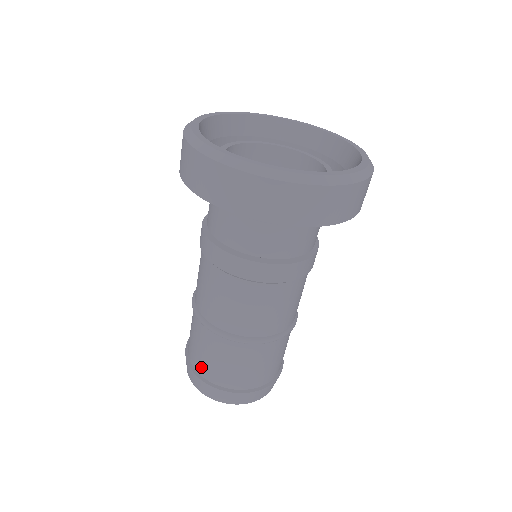
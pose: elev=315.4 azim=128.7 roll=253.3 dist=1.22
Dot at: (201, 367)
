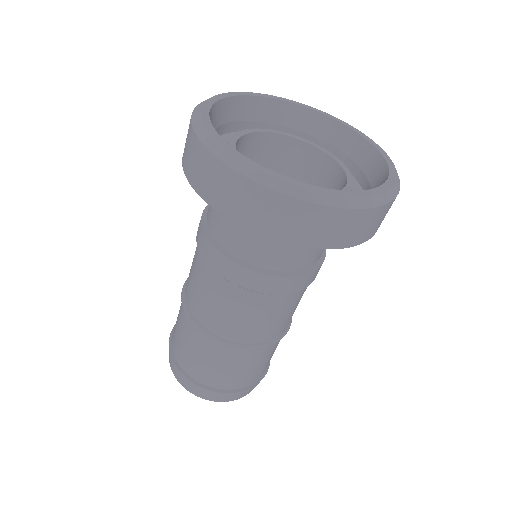
Dot at: (186, 364)
